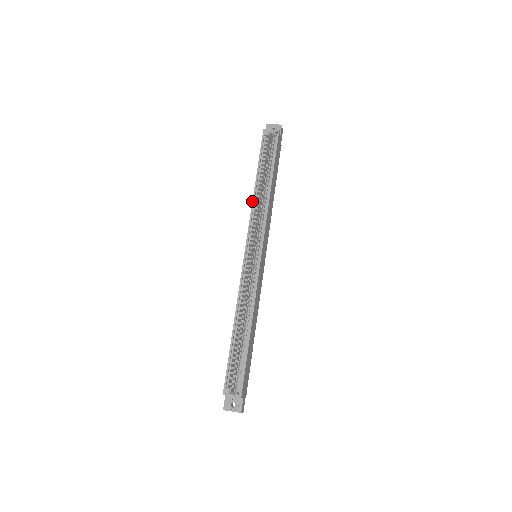
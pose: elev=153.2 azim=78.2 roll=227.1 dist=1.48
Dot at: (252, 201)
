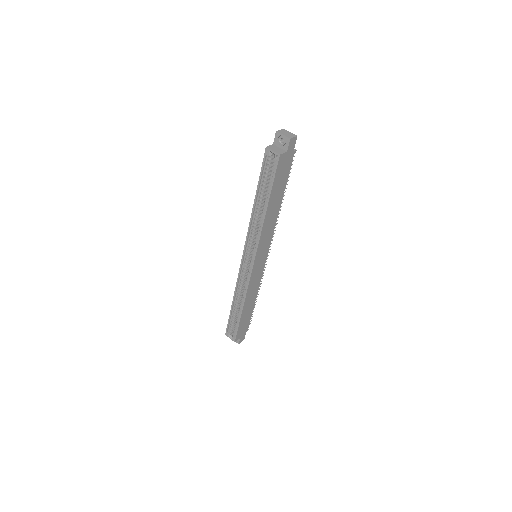
Dot at: (250, 218)
